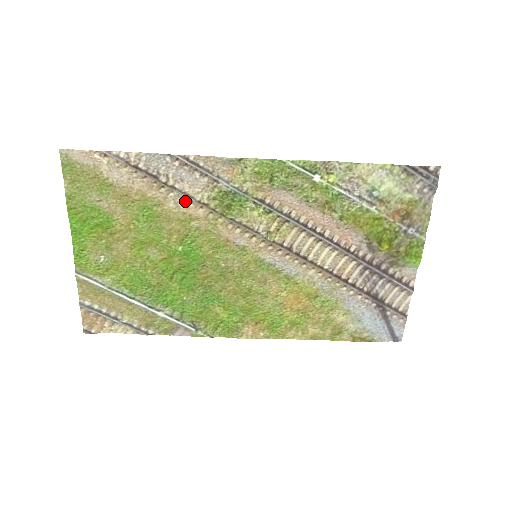
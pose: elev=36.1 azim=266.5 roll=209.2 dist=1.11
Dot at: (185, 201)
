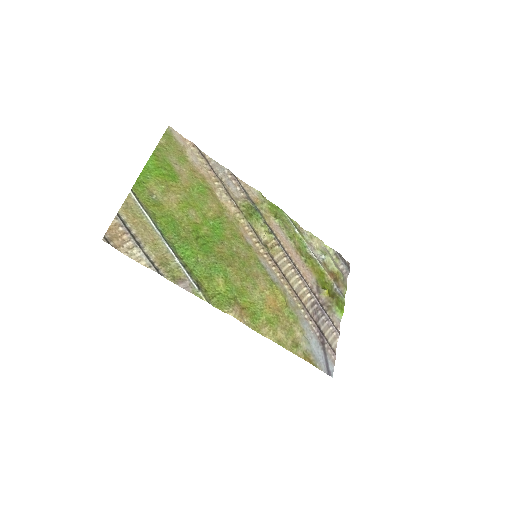
Dot at: (227, 197)
